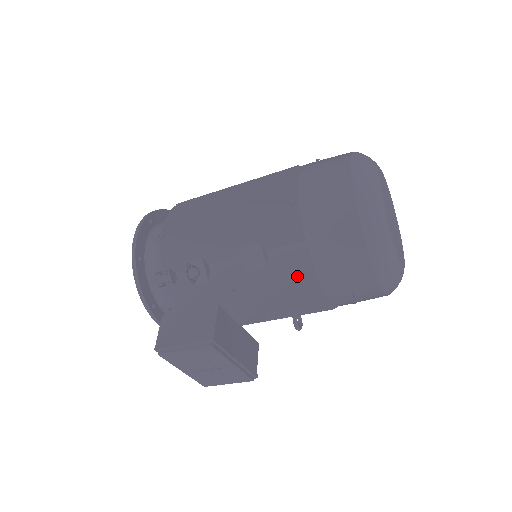
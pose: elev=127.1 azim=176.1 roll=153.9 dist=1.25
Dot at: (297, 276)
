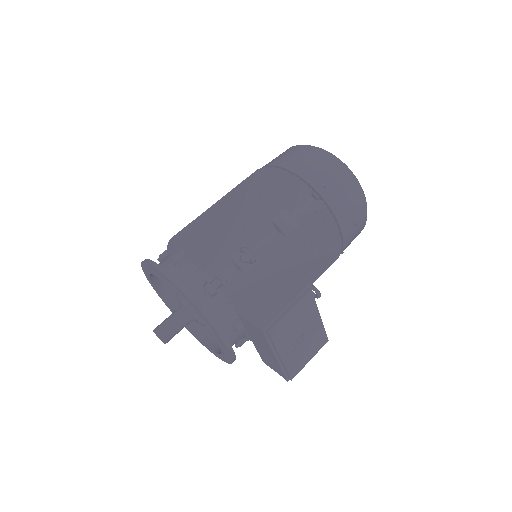
Dot at: (323, 219)
